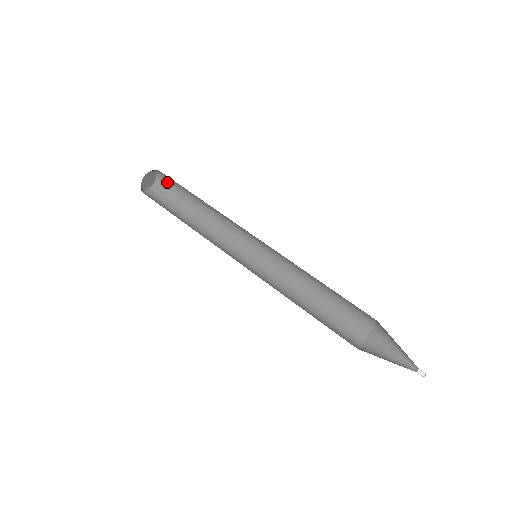
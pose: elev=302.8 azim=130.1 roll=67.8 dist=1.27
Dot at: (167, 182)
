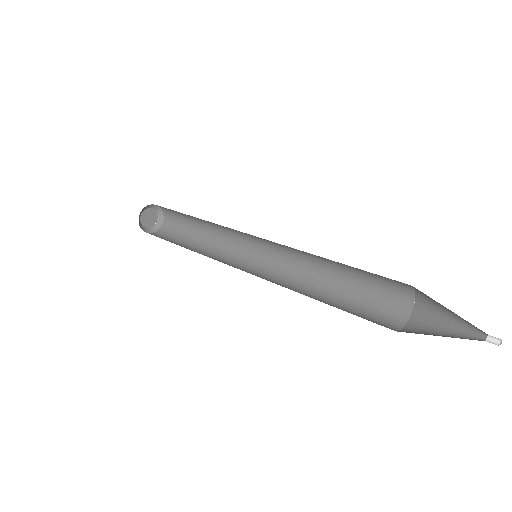
Dot at: (164, 230)
